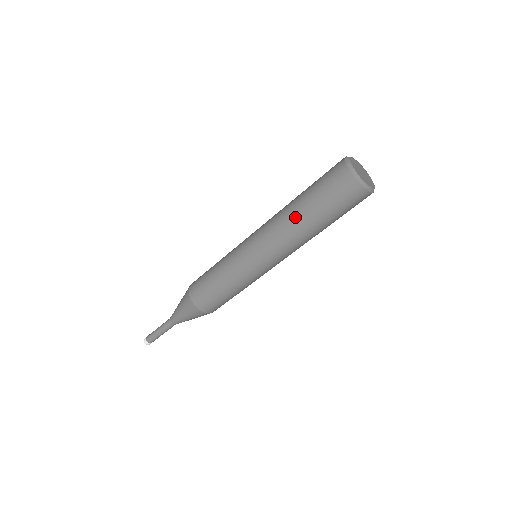
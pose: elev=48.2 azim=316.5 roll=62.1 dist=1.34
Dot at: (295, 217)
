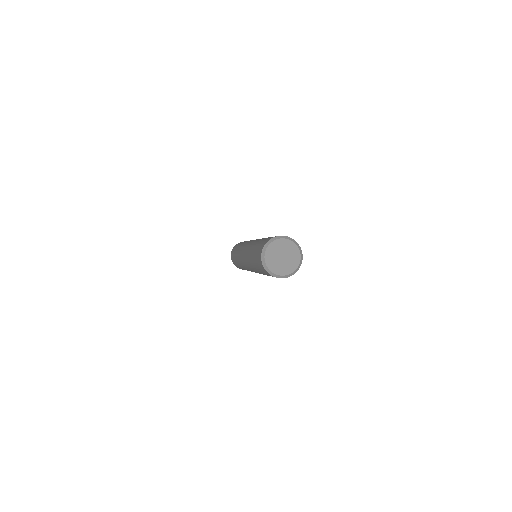
Dot at: (250, 261)
